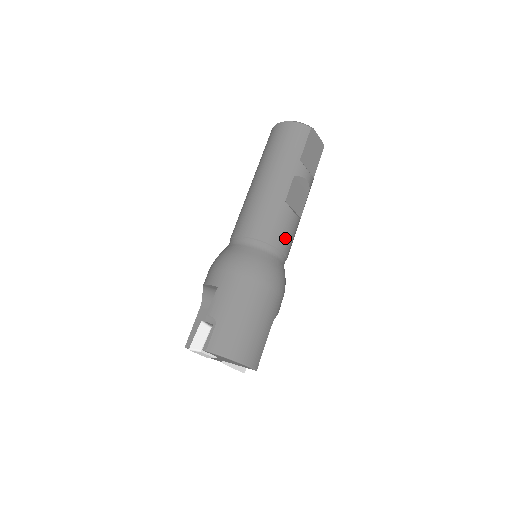
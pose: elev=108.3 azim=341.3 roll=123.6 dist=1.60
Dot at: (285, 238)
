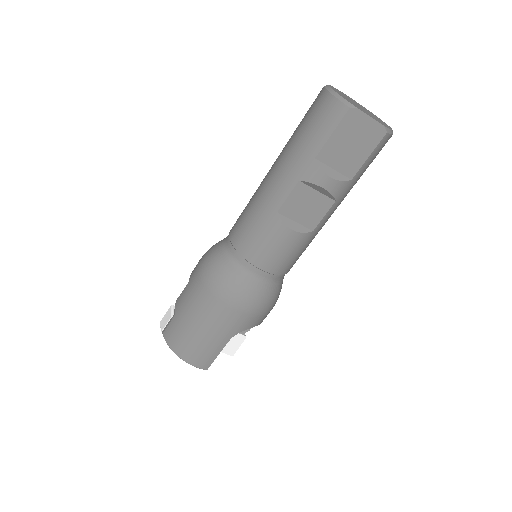
Dot at: (269, 256)
